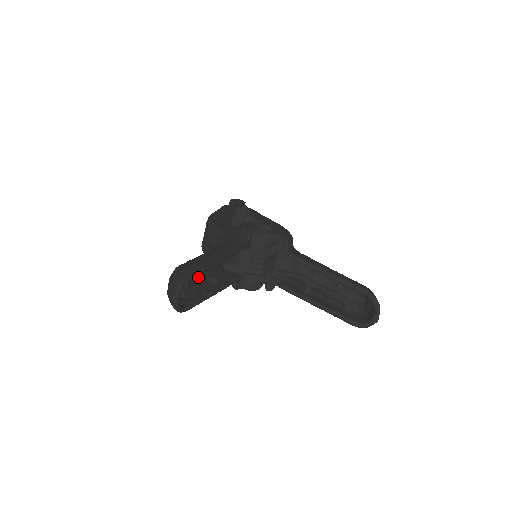
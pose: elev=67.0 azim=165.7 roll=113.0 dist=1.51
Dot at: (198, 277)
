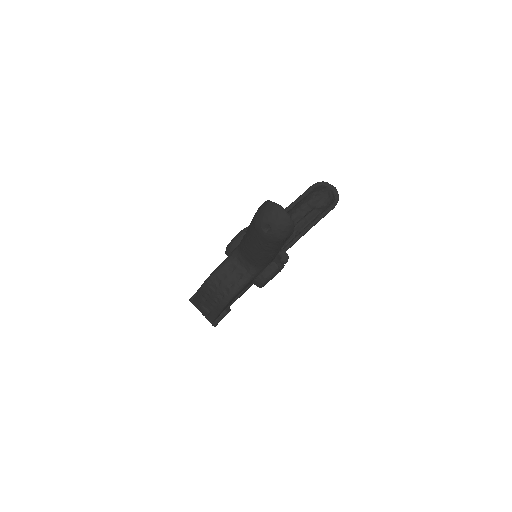
Dot at: occluded
